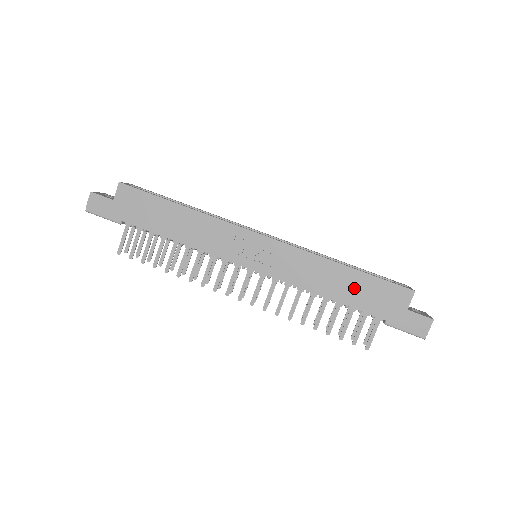
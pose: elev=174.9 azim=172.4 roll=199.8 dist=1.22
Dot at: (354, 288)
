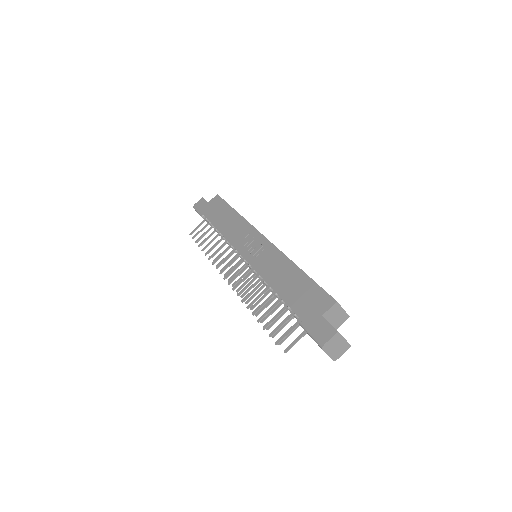
Dot at: (295, 286)
